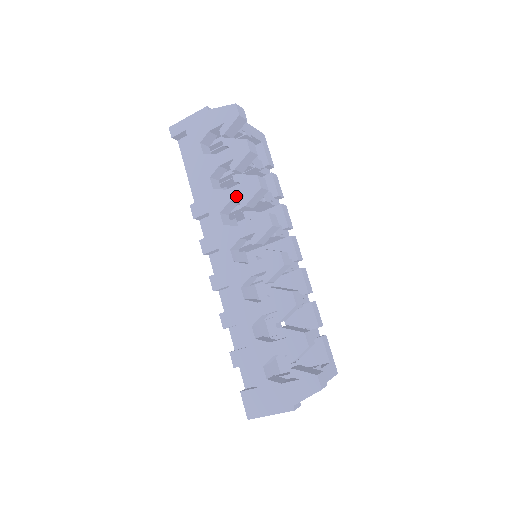
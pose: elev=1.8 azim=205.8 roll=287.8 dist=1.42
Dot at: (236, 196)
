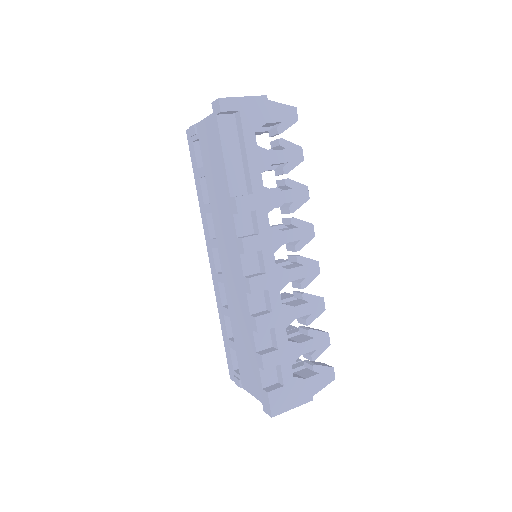
Dot at: (286, 201)
